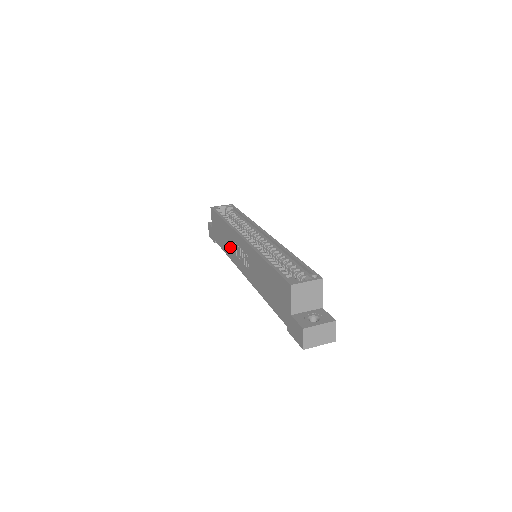
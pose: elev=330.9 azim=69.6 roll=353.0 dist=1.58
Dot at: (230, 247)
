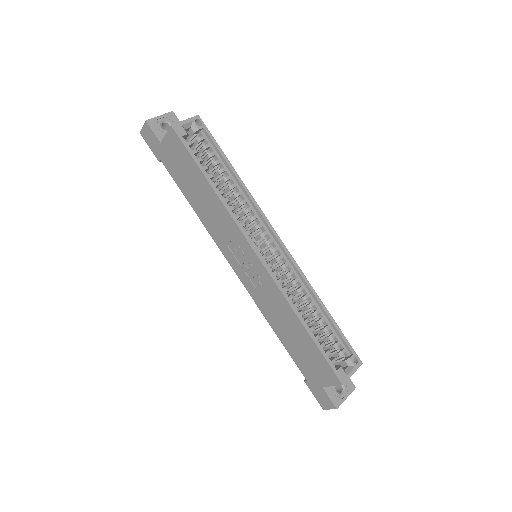
Dot at: (213, 223)
